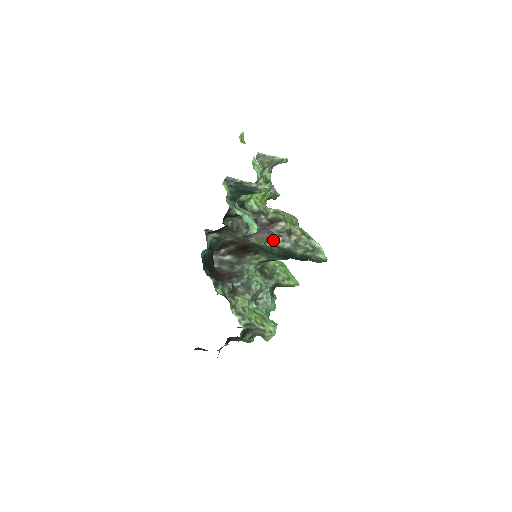
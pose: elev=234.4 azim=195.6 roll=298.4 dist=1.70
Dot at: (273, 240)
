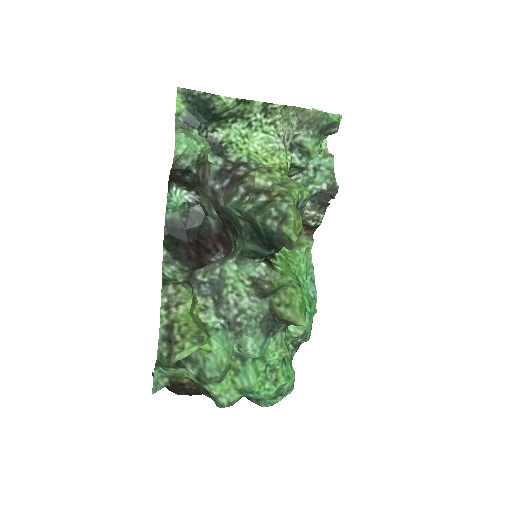
Dot at: (238, 200)
